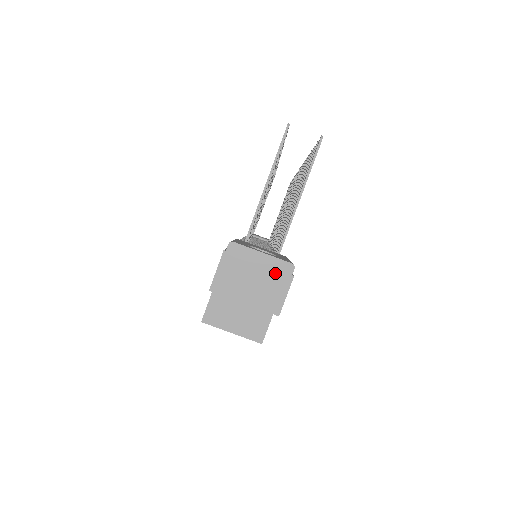
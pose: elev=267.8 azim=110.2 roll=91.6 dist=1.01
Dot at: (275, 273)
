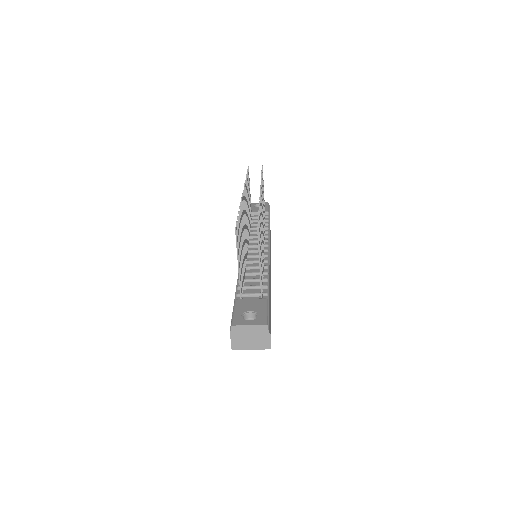
Dot at: (259, 332)
